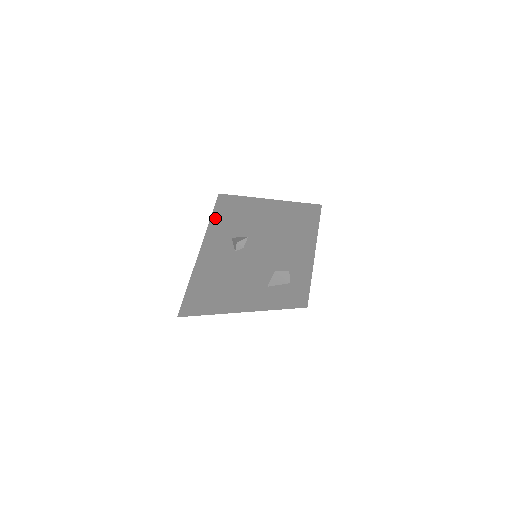
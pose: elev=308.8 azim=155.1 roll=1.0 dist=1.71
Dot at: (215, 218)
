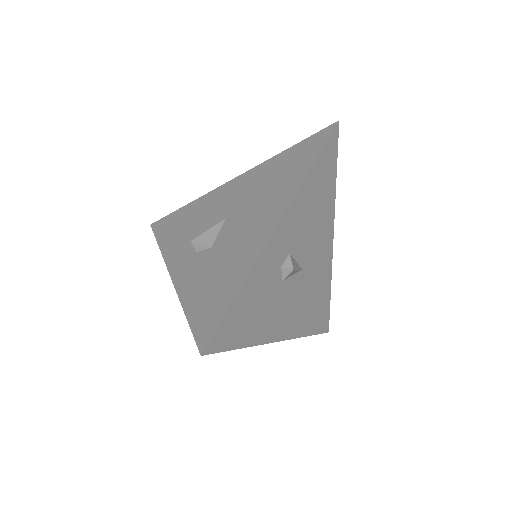
Dot at: (280, 159)
